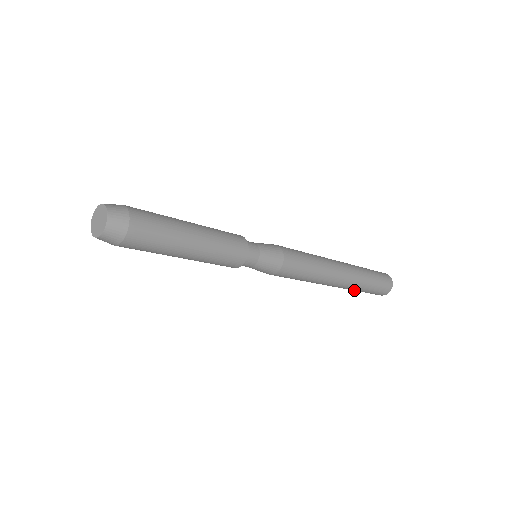
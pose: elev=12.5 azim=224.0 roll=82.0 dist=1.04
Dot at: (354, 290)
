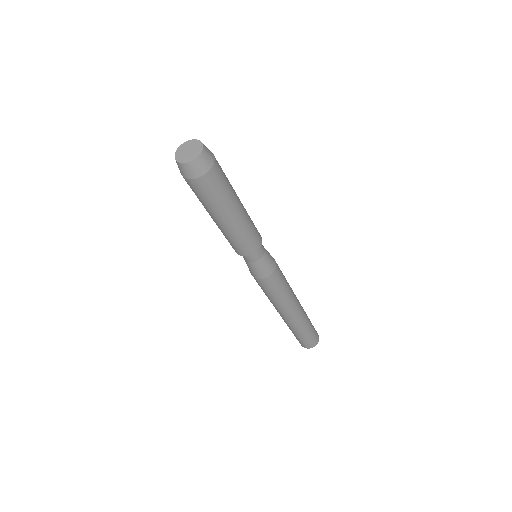
Dot at: (306, 327)
